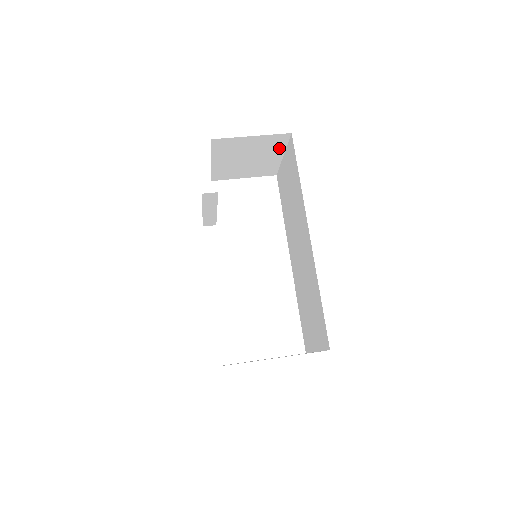
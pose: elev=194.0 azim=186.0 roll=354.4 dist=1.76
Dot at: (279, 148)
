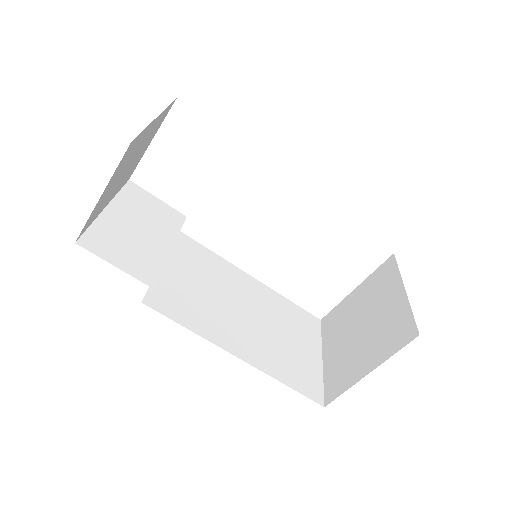
Dot at: (142, 135)
